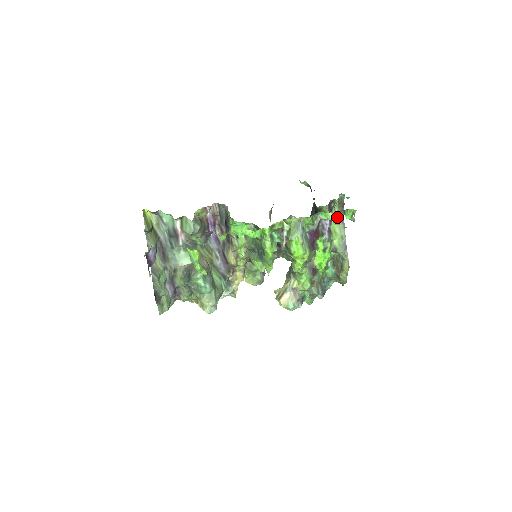
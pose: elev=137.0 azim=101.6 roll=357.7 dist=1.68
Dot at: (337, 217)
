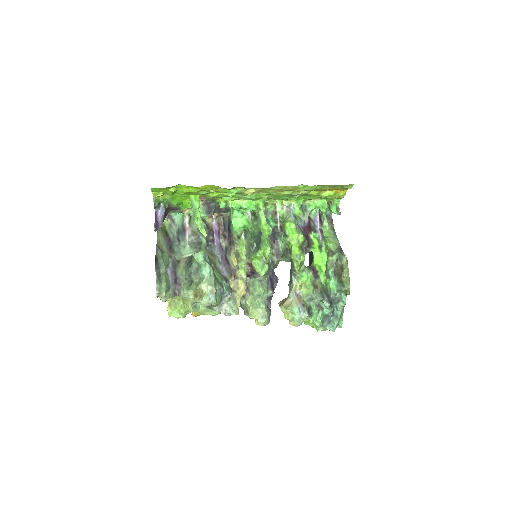
Dot at: (322, 202)
